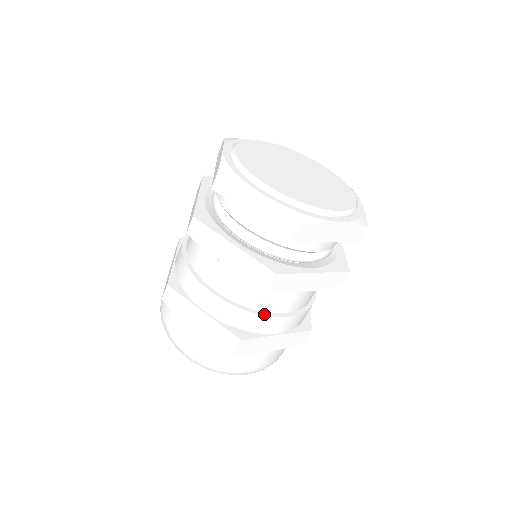
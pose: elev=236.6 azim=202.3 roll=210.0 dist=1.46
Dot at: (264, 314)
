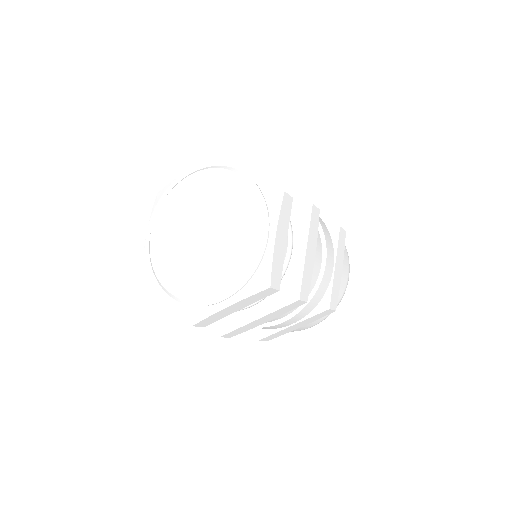
Dot at: (261, 326)
